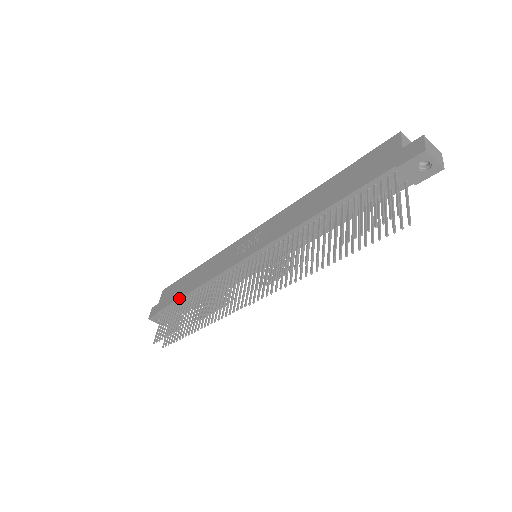
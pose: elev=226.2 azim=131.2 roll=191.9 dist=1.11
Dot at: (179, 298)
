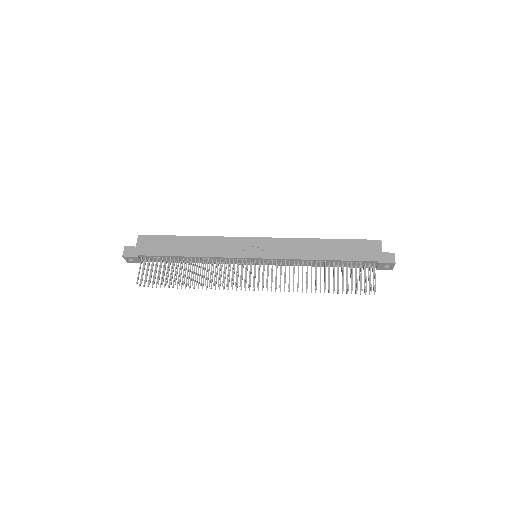
Dot at: (171, 256)
